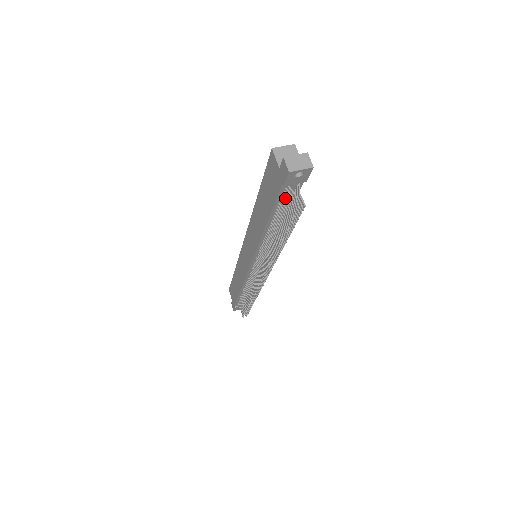
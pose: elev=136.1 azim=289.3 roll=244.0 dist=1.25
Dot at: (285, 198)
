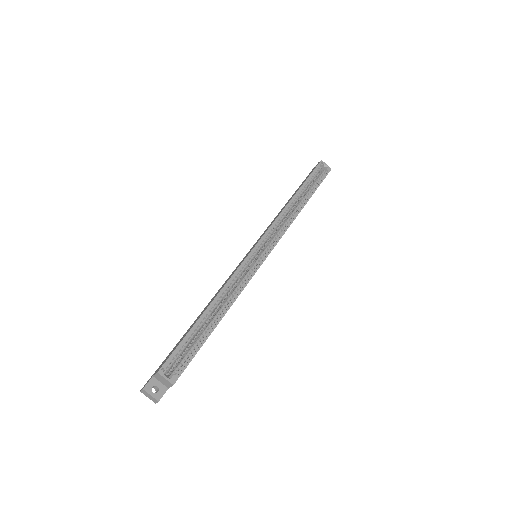
Dot at: occluded
